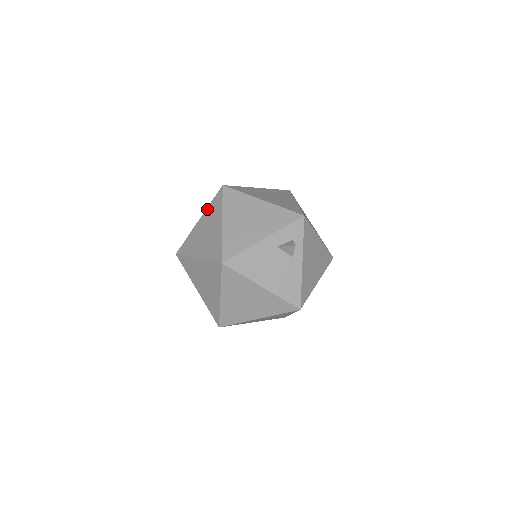
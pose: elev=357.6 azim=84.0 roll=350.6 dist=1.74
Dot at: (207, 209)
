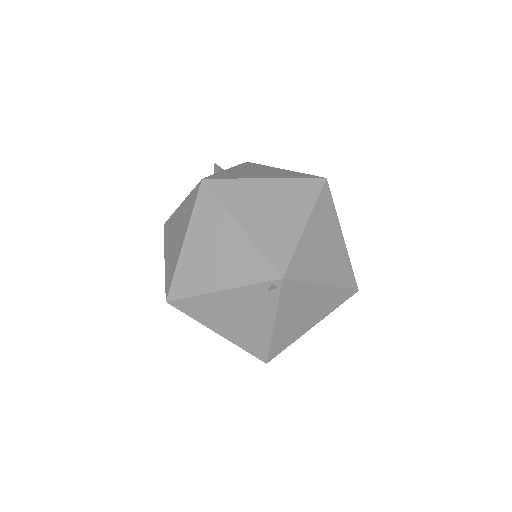
Dot at: occluded
